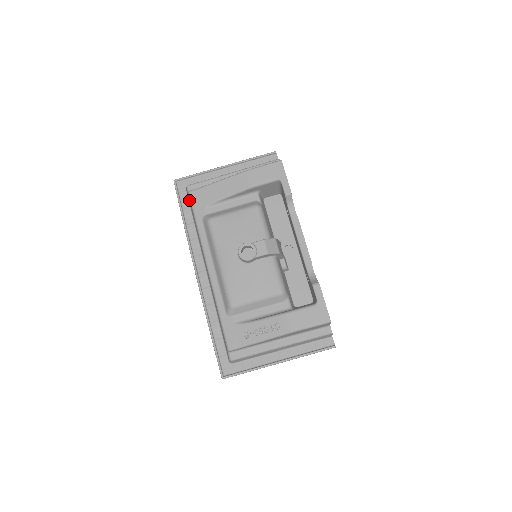
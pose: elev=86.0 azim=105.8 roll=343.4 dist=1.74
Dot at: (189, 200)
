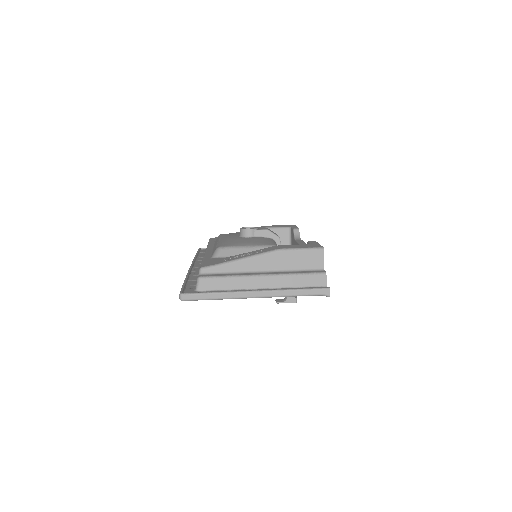
Dot at: occluded
